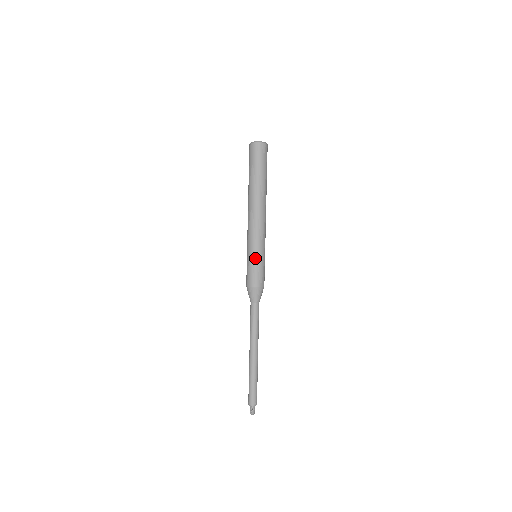
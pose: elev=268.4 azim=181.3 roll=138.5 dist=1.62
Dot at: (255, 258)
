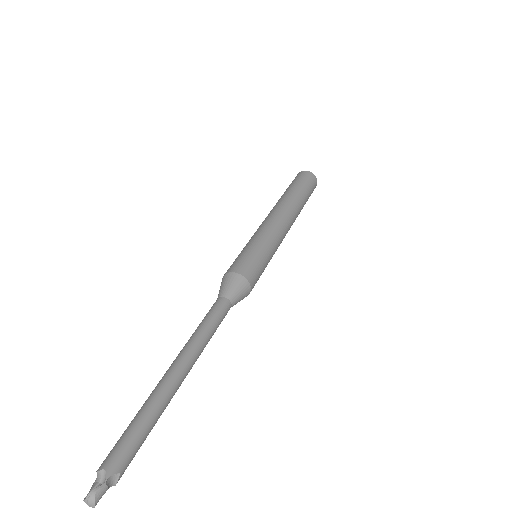
Dot at: (260, 248)
